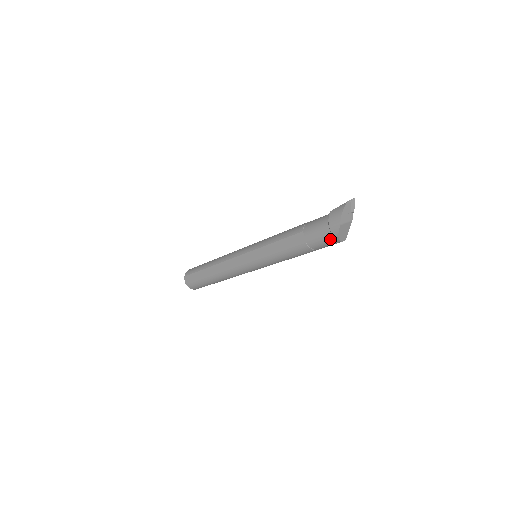
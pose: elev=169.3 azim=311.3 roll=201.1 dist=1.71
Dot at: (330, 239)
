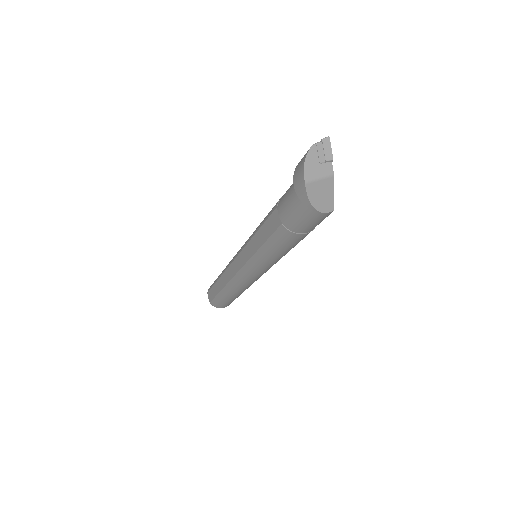
Dot at: (305, 211)
